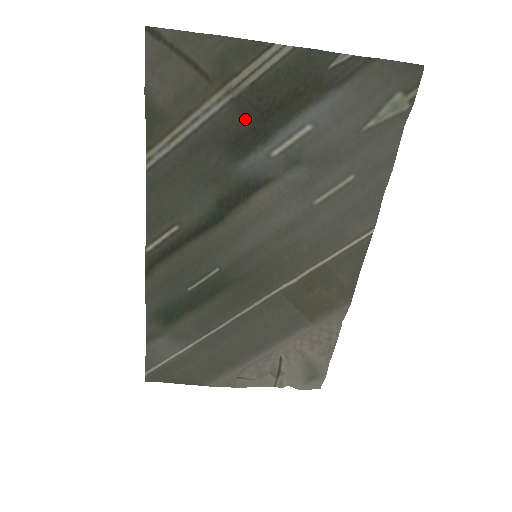
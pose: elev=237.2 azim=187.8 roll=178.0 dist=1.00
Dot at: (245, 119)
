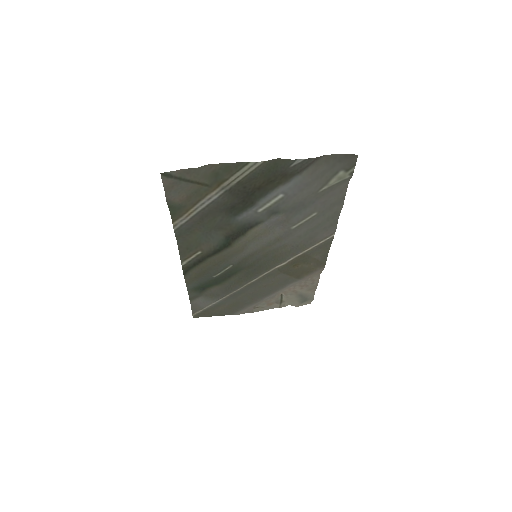
Dot at: (236, 198)
